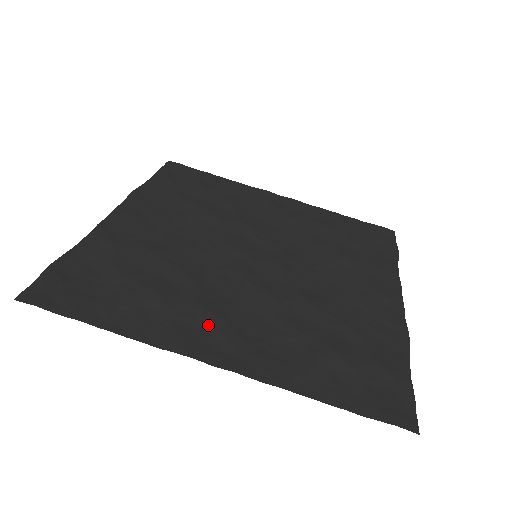
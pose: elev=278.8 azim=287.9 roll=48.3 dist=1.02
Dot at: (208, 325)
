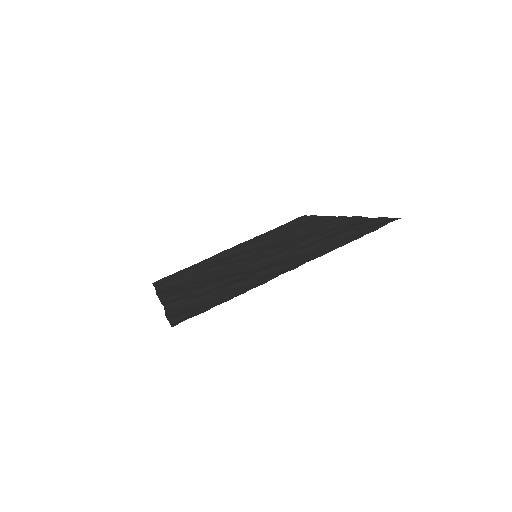
Dot at: (273, 270)
